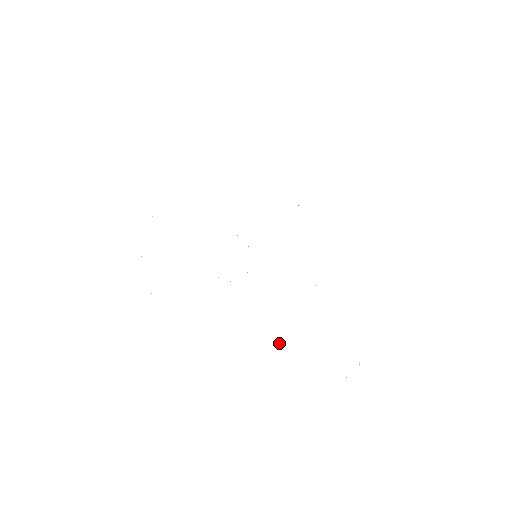
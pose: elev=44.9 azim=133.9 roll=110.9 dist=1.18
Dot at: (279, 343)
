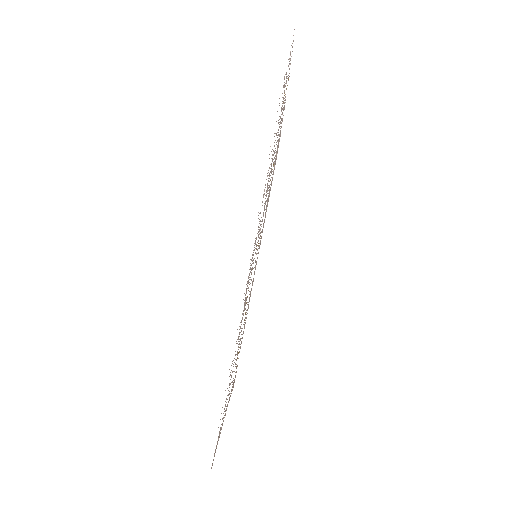
Dot at: occluded
